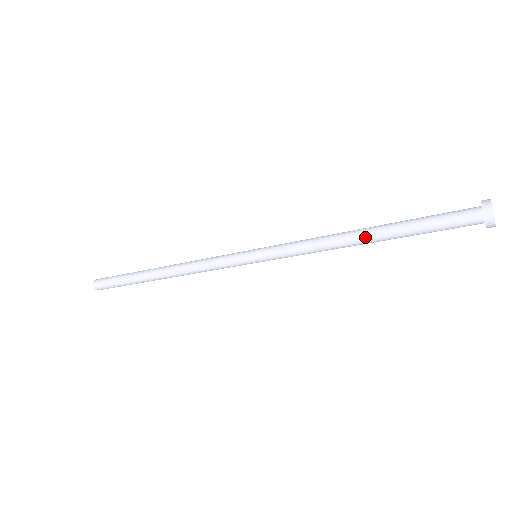
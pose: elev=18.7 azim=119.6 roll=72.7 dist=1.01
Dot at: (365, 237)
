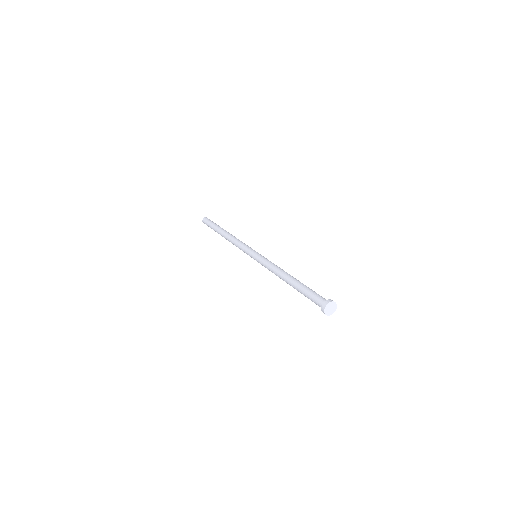
Dot at: (287, 283)
